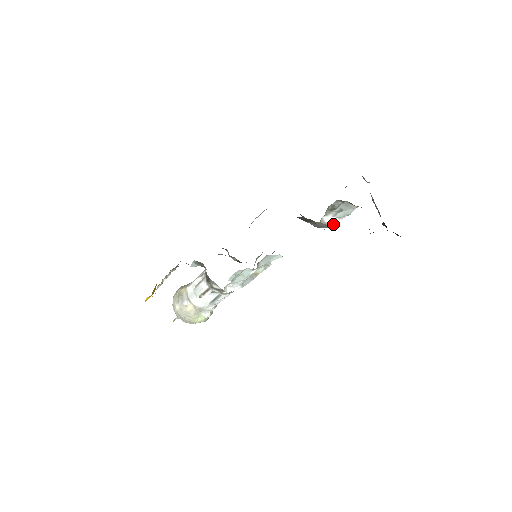
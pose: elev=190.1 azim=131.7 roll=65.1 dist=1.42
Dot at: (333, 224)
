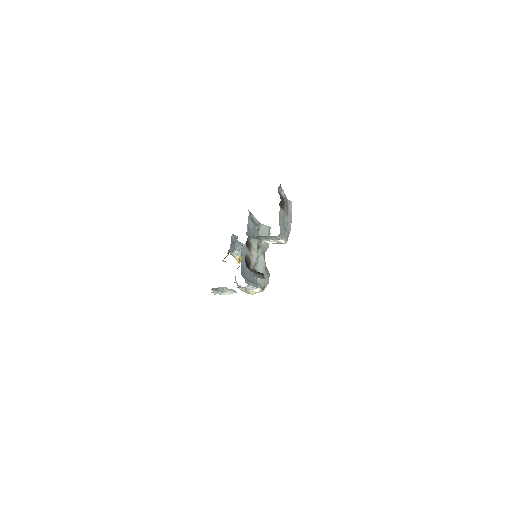
Dot at: (279, 242)
